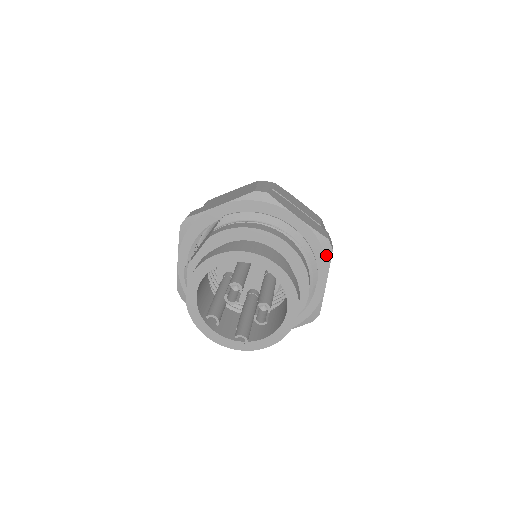
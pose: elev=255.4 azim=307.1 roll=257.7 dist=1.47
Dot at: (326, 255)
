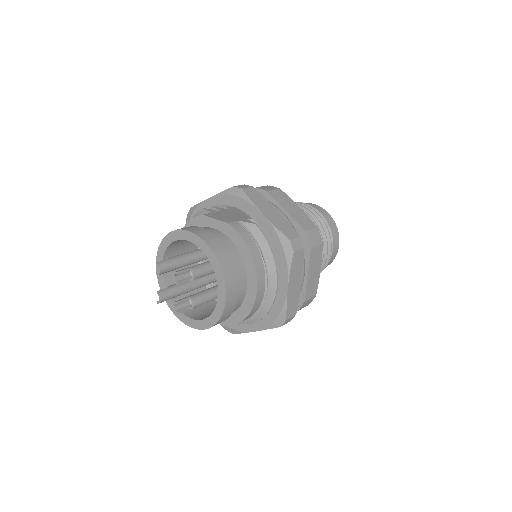
Dot at: (274, 323)
